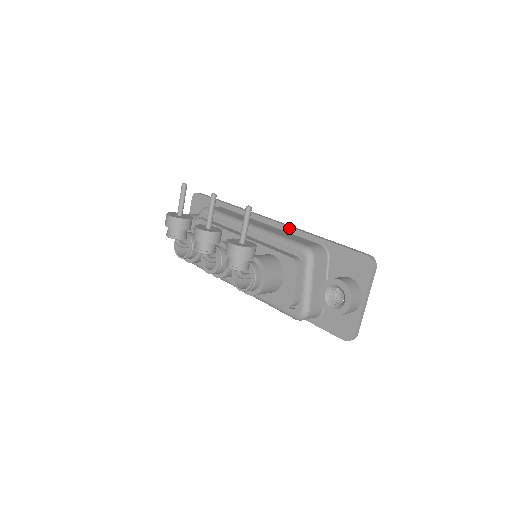
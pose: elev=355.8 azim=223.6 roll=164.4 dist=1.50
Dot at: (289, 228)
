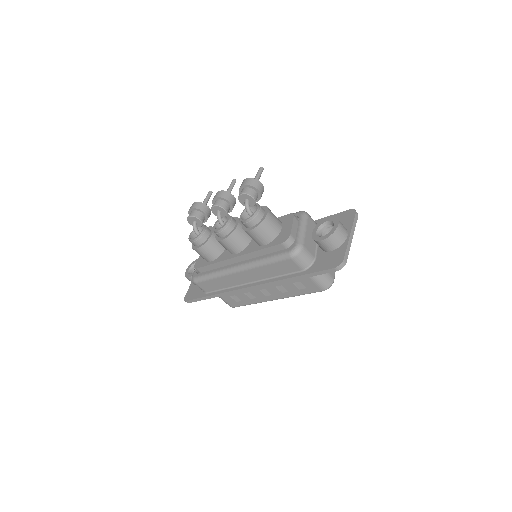
Dot at: occluded
